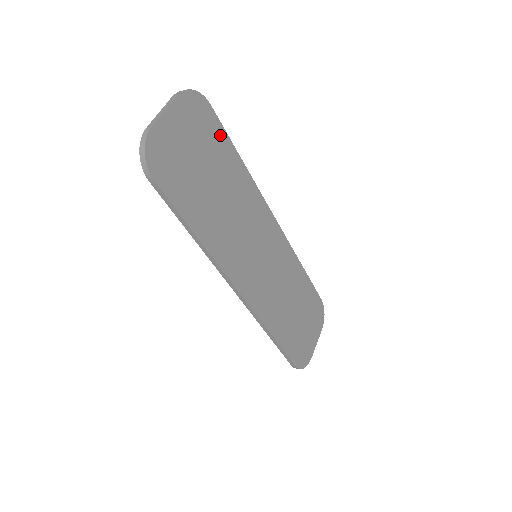
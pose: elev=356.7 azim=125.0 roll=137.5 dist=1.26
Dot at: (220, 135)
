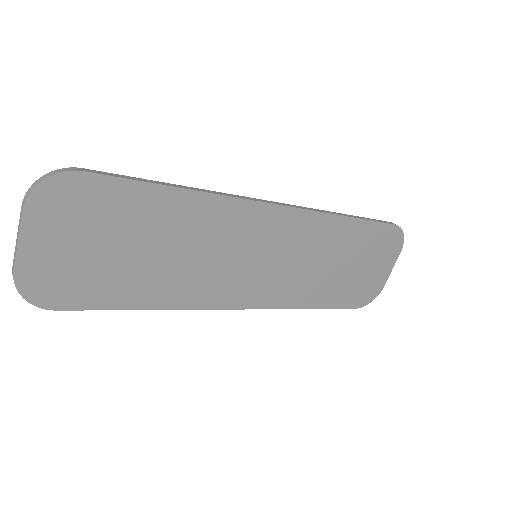
Dot at: (123, 192)
